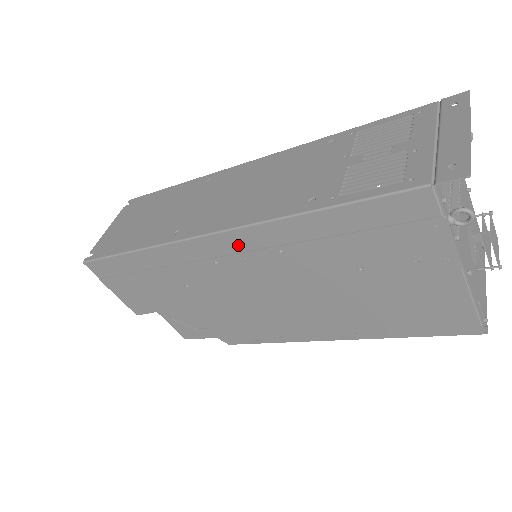
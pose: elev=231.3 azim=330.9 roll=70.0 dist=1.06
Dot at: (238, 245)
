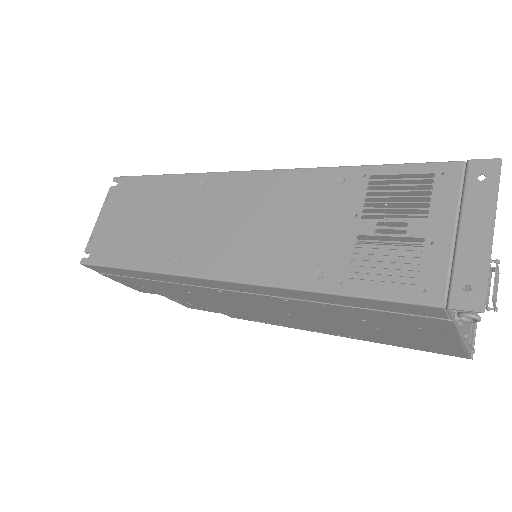
Dot at: (242, 289)
